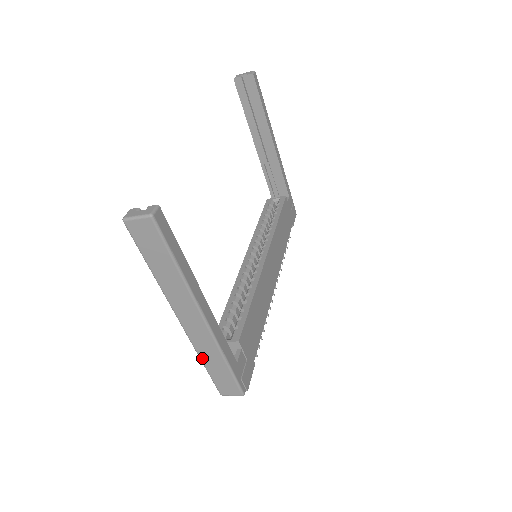
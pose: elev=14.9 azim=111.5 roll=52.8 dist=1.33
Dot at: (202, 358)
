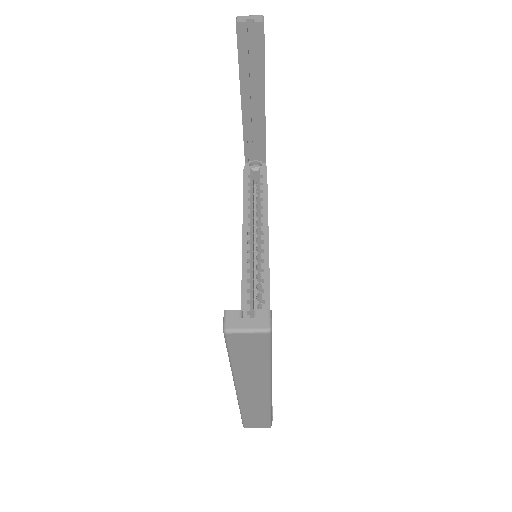
Dot at: (244, 411)
